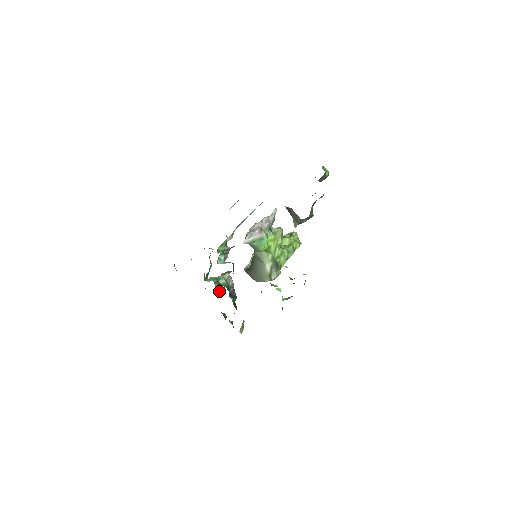
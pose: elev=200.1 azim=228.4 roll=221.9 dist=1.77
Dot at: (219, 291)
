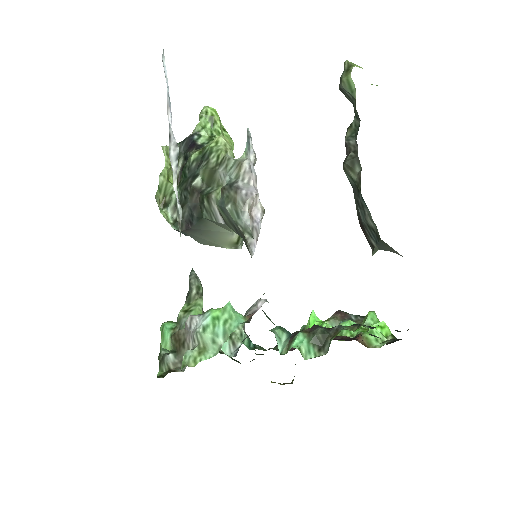
Dot at: occluded
